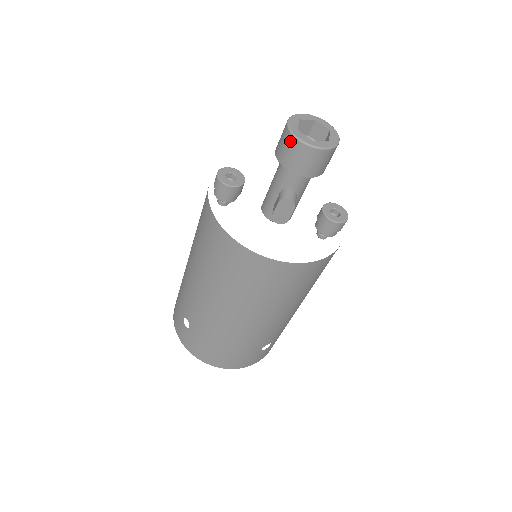
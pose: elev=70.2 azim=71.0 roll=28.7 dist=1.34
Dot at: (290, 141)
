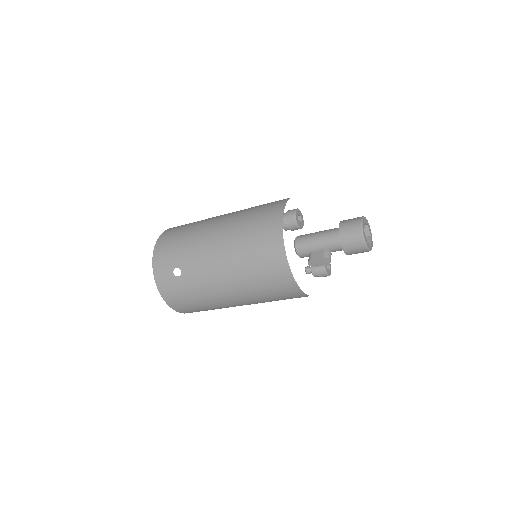
Dot at: (358, 236)
